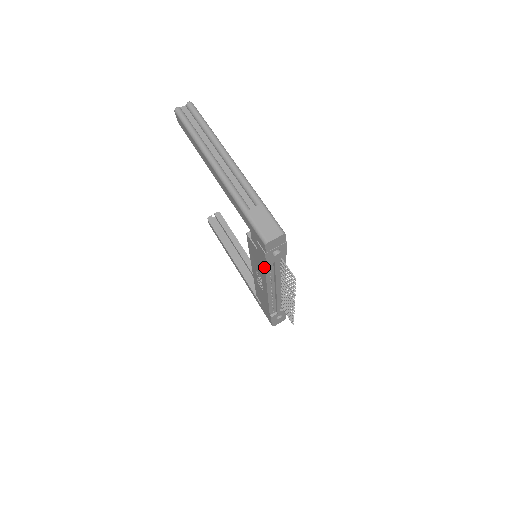
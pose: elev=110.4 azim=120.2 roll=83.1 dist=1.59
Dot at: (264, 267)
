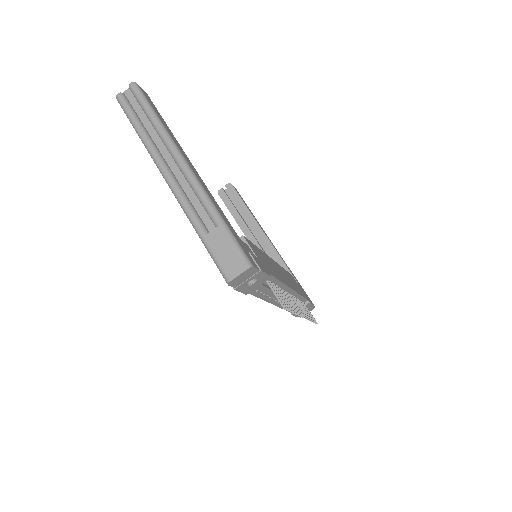
Dot at: occluded
